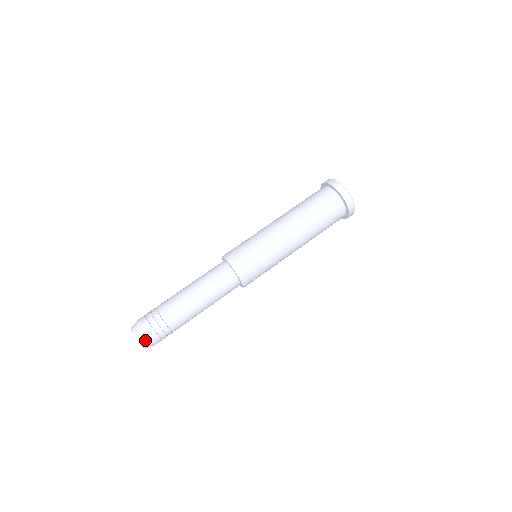
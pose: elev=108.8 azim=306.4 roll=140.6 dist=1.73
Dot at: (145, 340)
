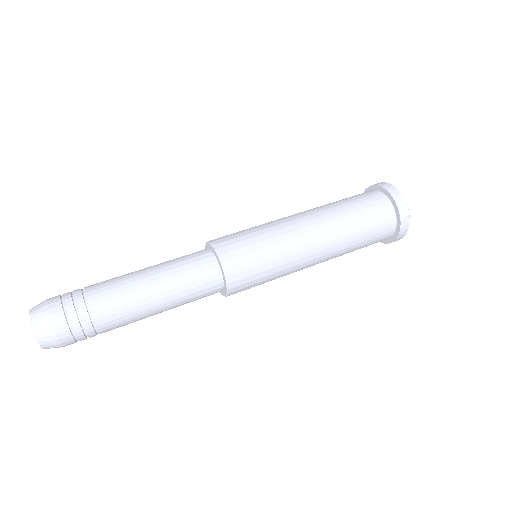
Dot at: (43, 324)
